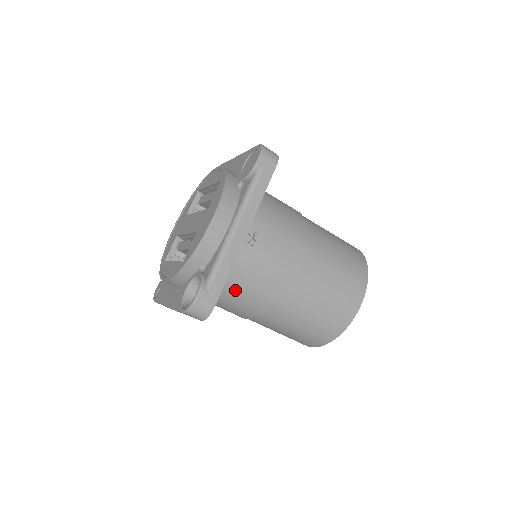
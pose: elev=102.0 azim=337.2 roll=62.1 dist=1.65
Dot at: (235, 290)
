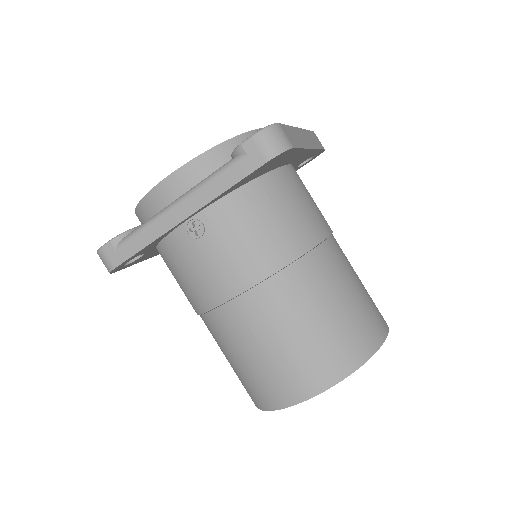
Dot at: (172, 270)
